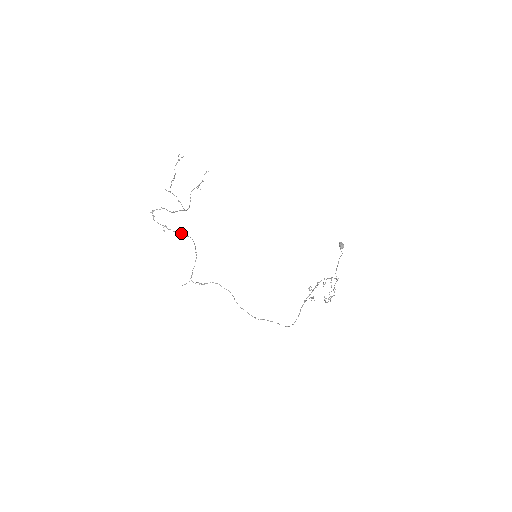
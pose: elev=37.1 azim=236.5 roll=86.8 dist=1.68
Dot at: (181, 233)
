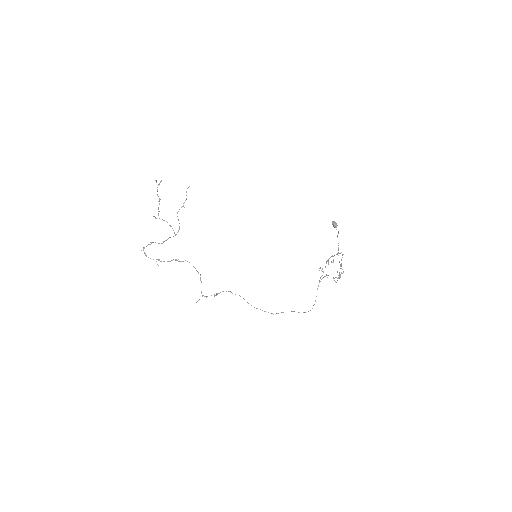
Dot at: occluded
